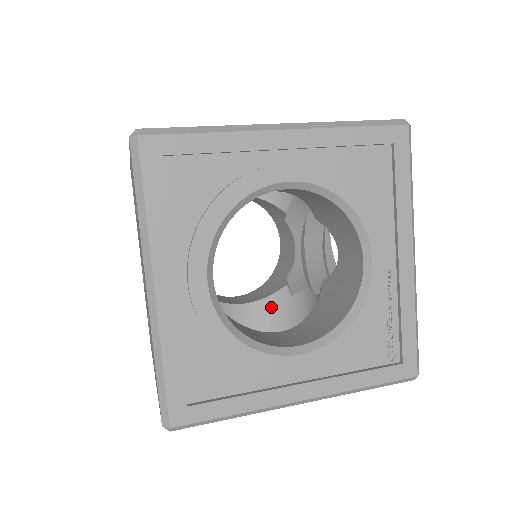
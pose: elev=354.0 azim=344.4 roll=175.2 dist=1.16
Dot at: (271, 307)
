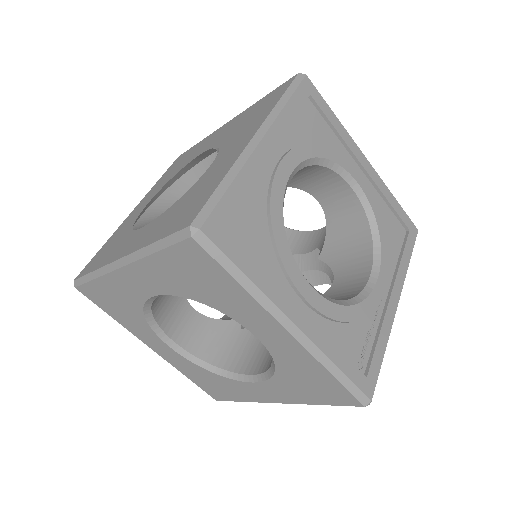
Dot at: (213, 329)
